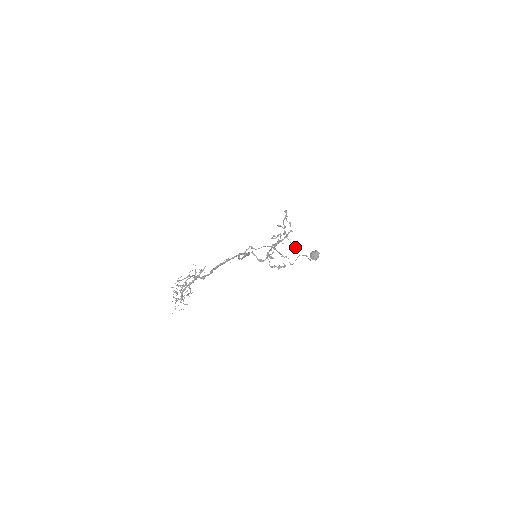
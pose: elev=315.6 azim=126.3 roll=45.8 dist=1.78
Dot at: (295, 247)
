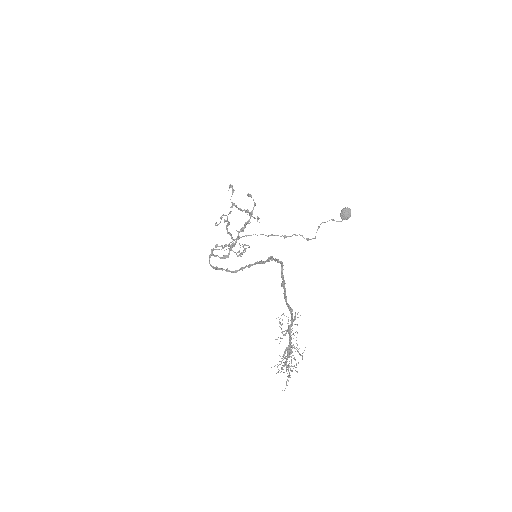
Dot at: occluded
